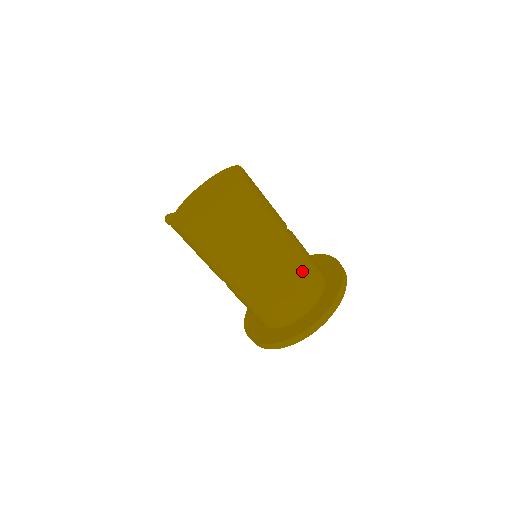
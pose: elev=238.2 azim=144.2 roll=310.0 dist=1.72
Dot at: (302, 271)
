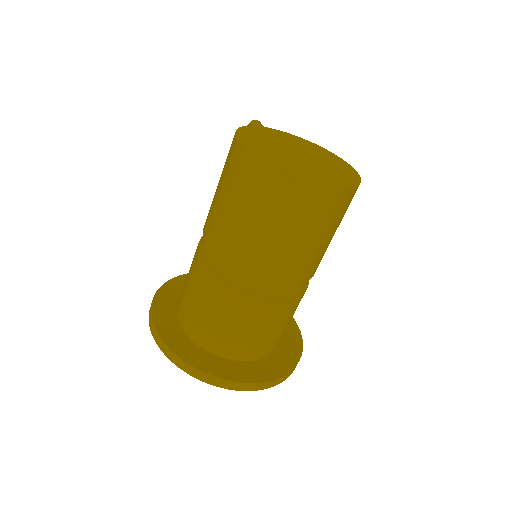
Dot at: (262, 325)
